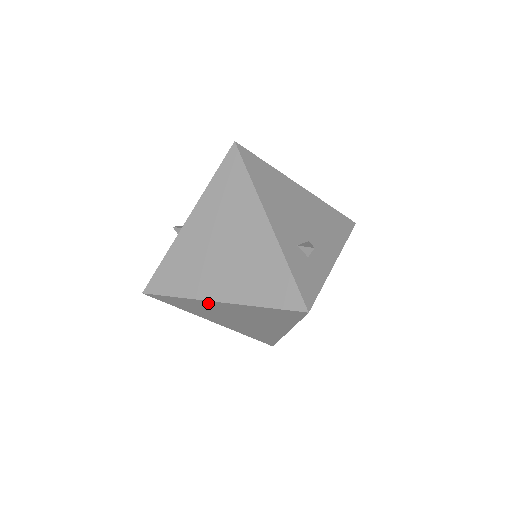
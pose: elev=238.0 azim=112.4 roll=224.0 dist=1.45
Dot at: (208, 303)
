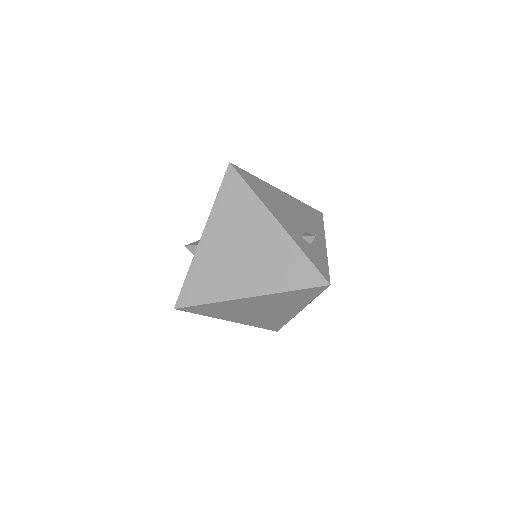
Dot at: (238, 301)
